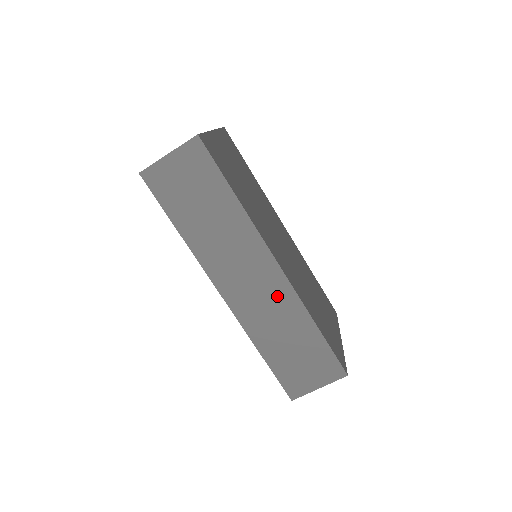
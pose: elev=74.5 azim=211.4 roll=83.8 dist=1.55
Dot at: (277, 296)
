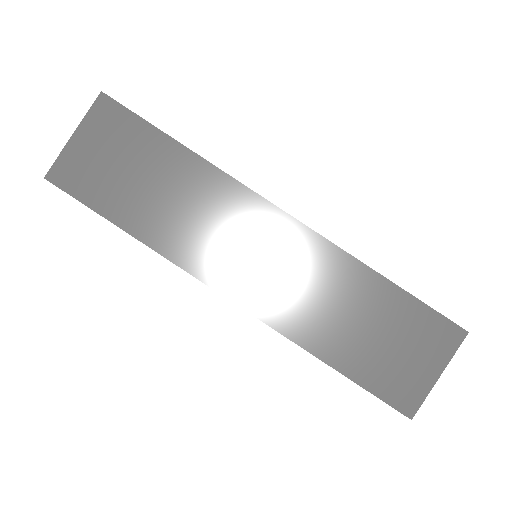
Dot at: (305, 259)
